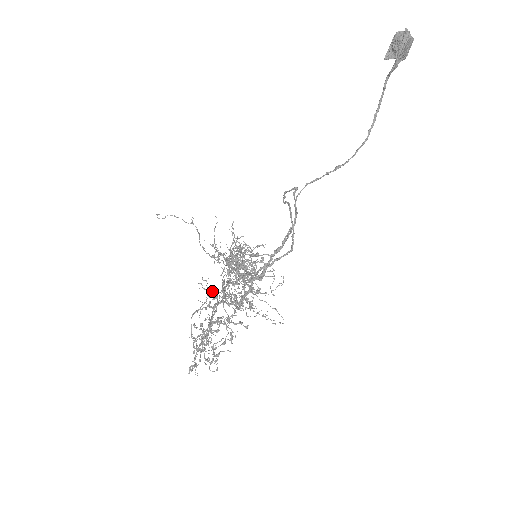
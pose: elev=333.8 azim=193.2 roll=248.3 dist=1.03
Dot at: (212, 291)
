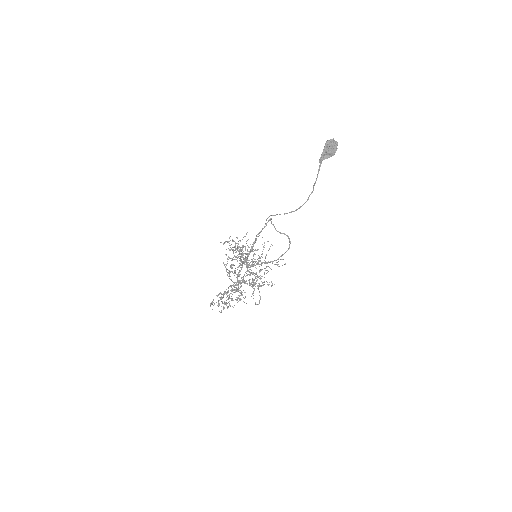
Dot at: occluded
